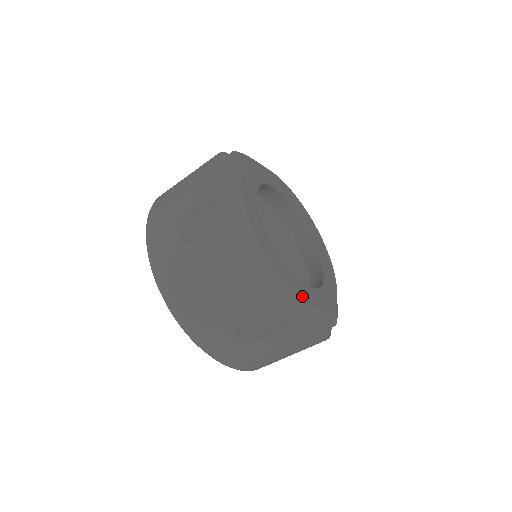
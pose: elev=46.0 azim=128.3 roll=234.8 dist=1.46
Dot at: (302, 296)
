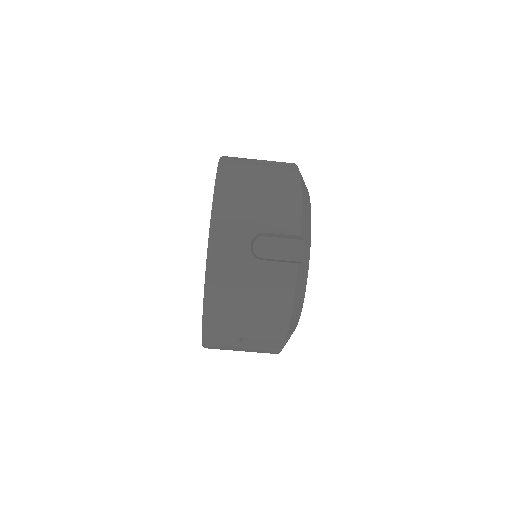
Dot at: occluded
